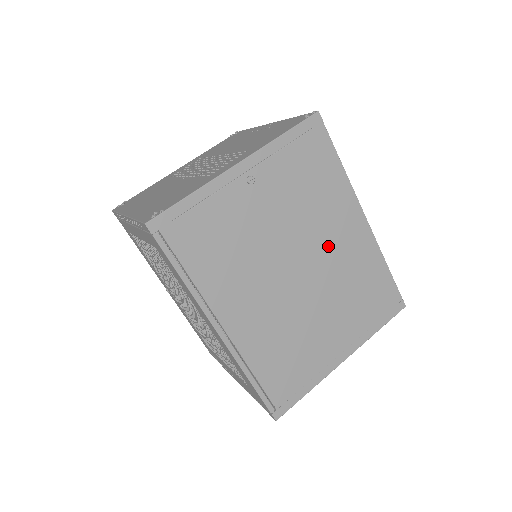
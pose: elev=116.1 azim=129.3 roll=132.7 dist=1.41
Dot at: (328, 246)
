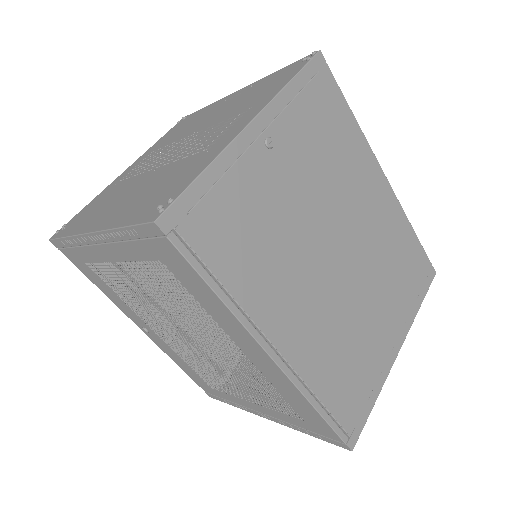
Dot at: (359, 217)
